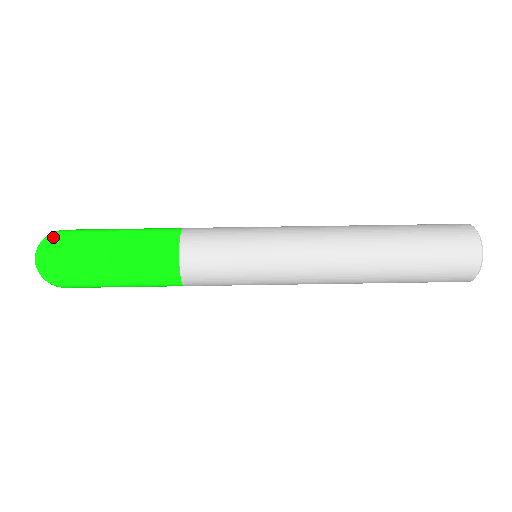
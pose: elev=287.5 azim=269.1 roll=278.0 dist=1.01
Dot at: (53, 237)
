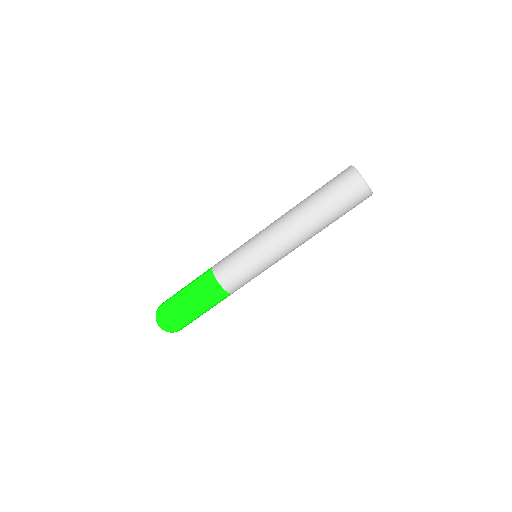
Dot at: (159, 307)
